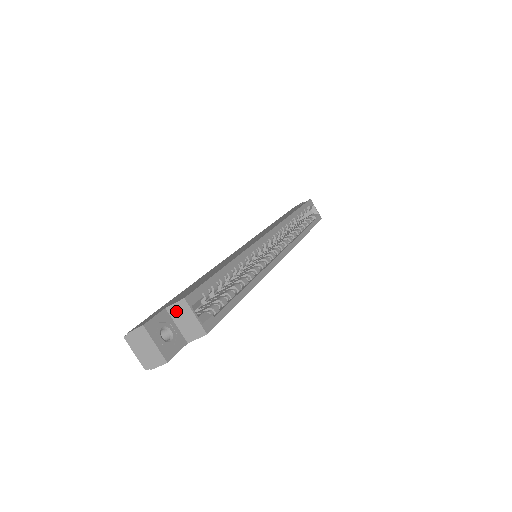
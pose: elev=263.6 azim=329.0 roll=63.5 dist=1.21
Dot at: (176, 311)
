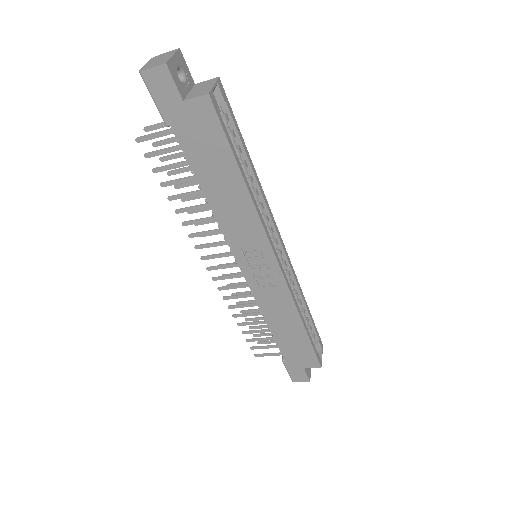
Dot at: (202, 84)
